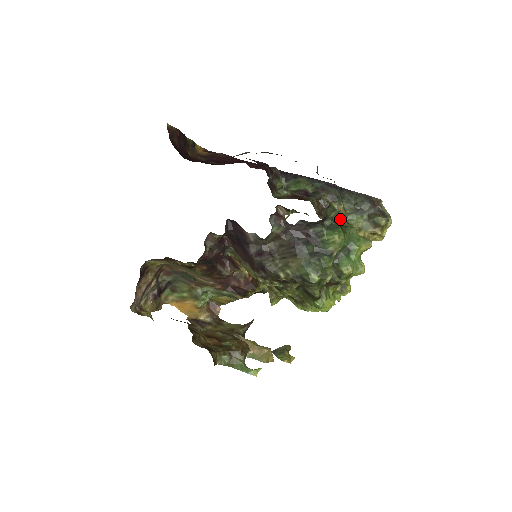
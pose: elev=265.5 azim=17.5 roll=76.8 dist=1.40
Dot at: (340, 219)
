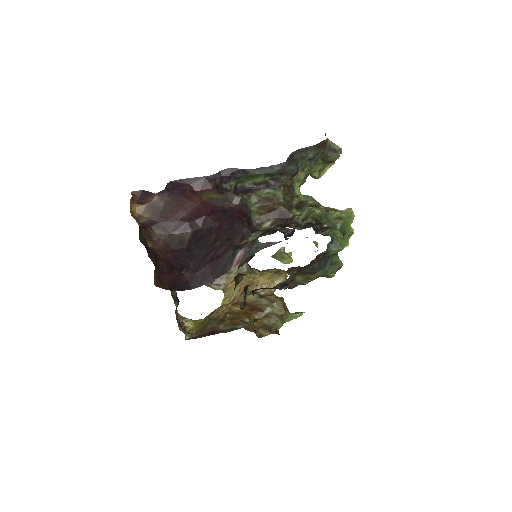
Dot at: (325, 216)
